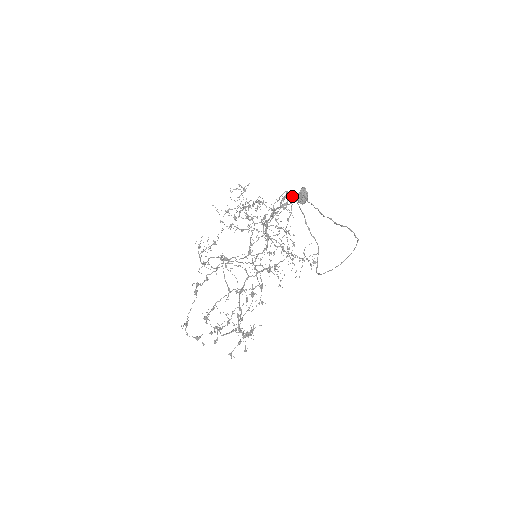
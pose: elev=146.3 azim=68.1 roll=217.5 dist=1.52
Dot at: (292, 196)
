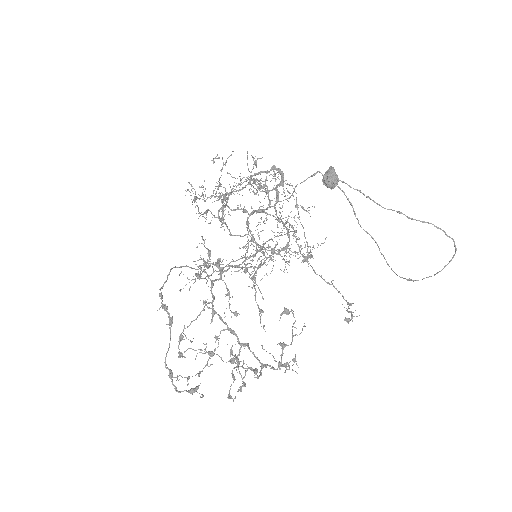
Dot at: (330, 179)
